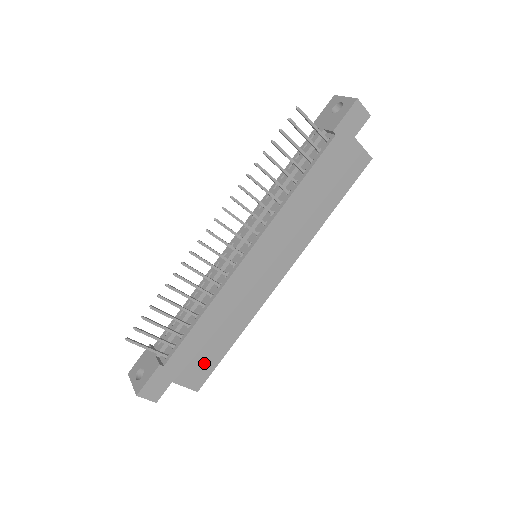
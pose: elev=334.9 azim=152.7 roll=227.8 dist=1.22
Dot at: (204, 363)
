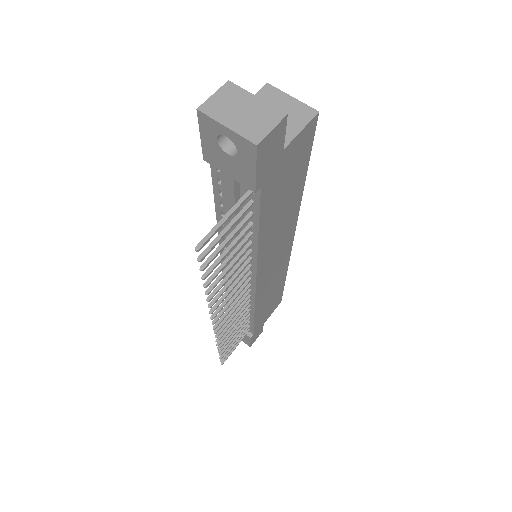
Dot at: (274, 302)
